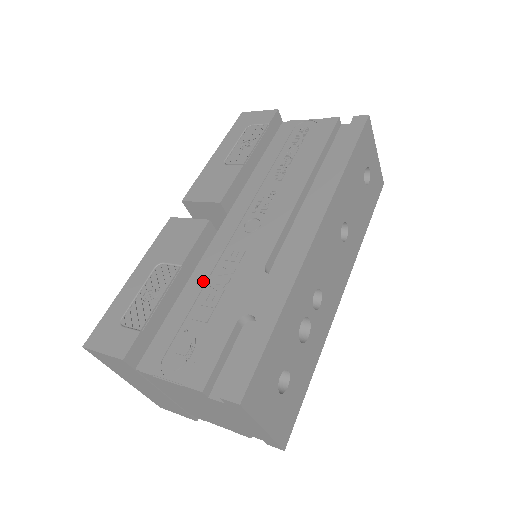
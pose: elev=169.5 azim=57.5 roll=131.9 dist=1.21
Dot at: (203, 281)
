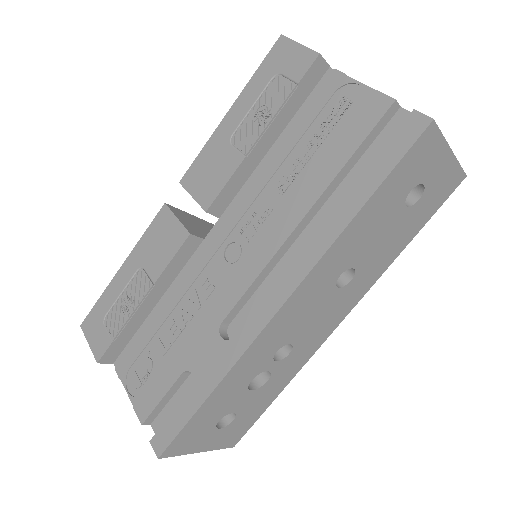
Dot at: (174, 303)
